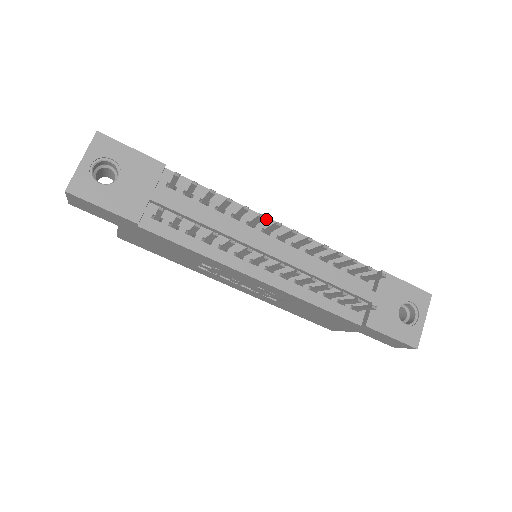
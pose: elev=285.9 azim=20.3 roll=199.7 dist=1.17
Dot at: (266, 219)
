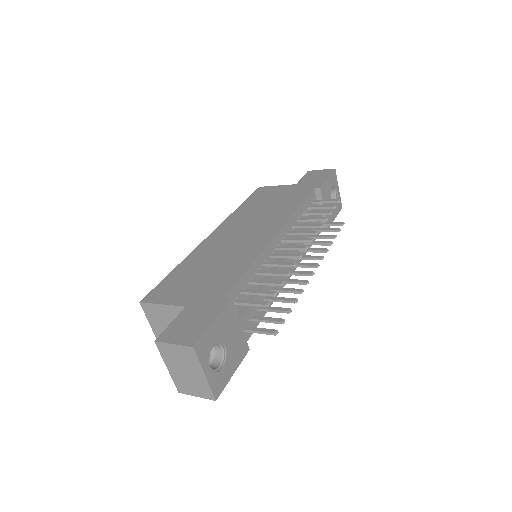
Dot at: (273, 241)
